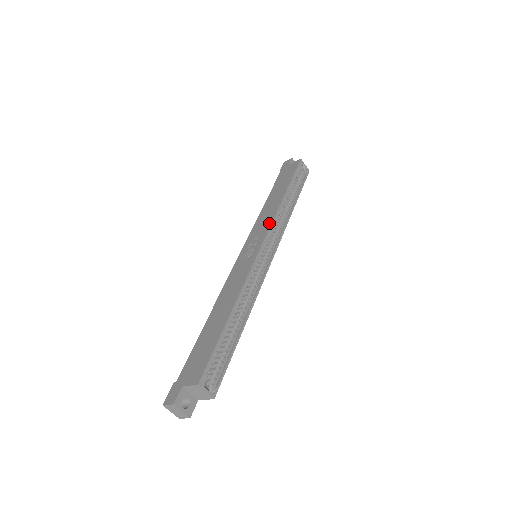
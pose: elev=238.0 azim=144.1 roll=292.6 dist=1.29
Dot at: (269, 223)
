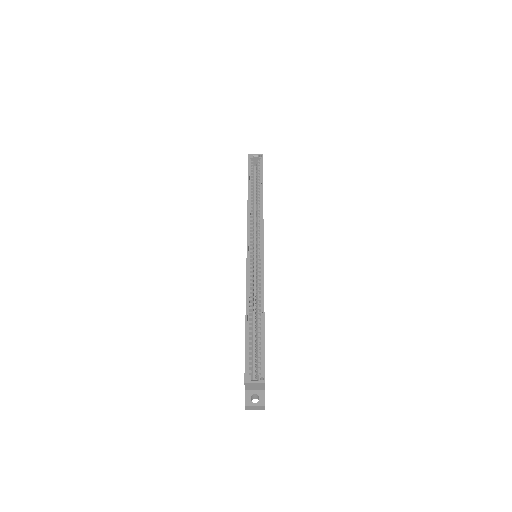
Dot at: (247, 227)
